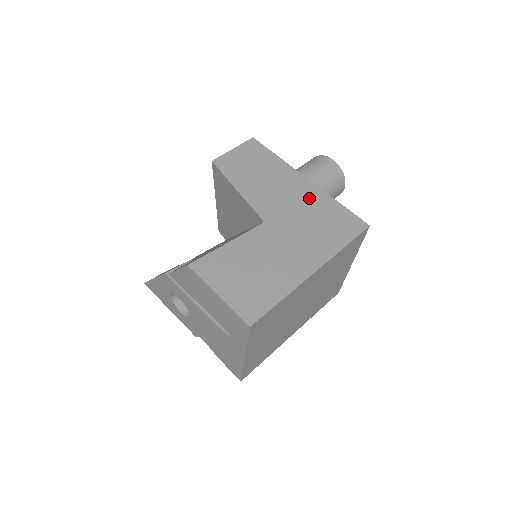
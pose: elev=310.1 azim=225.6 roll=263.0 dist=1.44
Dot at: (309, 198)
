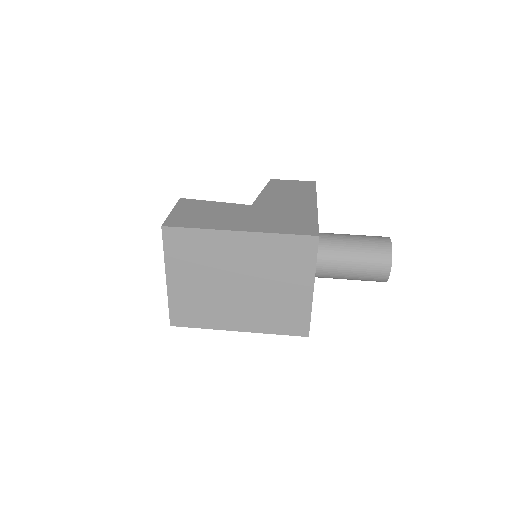
Dot at: (300, 210)
